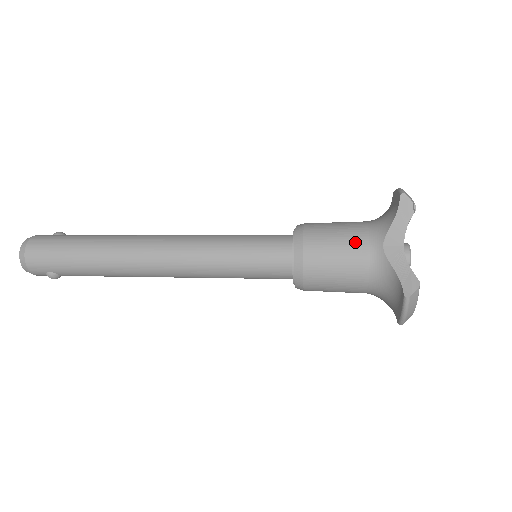
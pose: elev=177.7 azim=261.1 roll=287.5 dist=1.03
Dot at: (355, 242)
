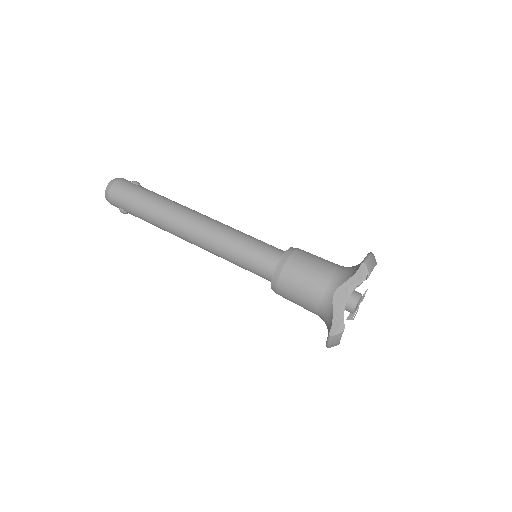
Dot at: (318, 281)
